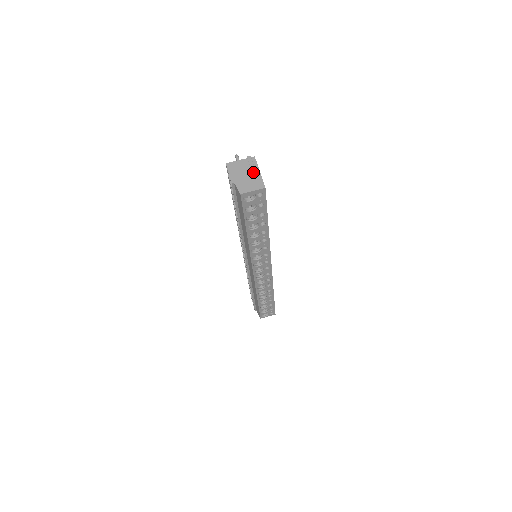
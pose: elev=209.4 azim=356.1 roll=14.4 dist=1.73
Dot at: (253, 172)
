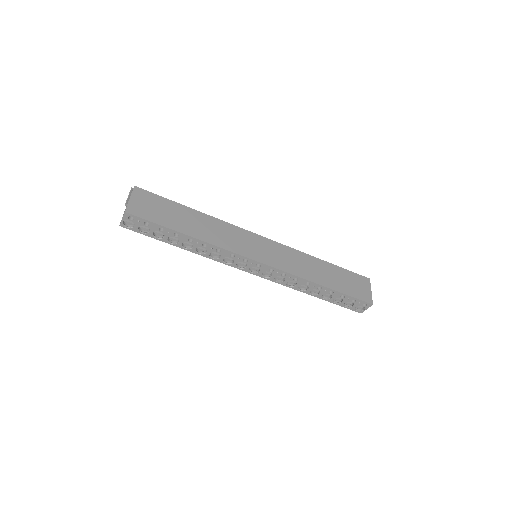
Dot at: (126, 202)
